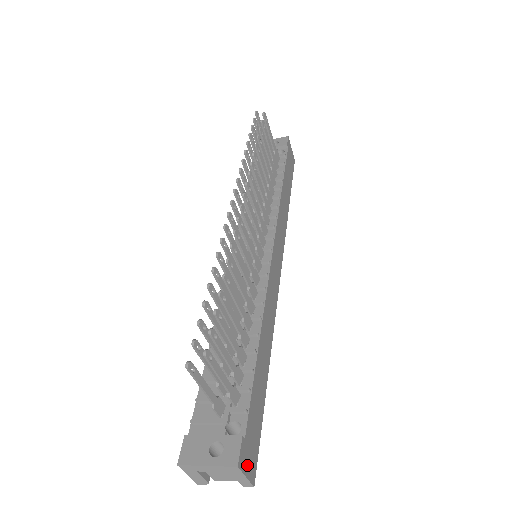
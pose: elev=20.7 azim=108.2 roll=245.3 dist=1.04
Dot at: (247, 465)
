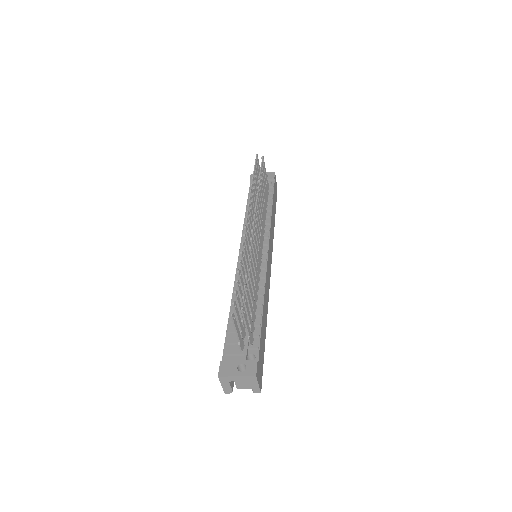
Dot at: (259, 378)
